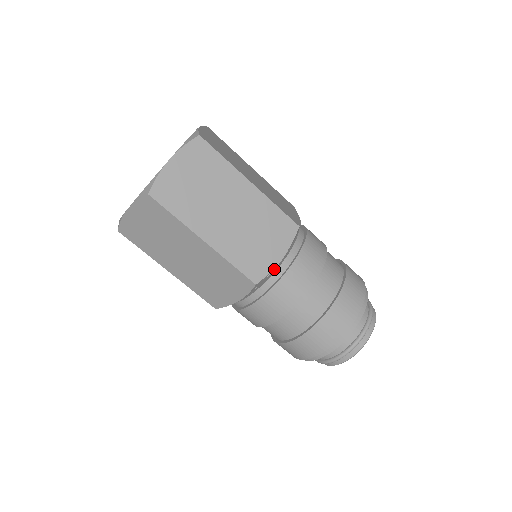
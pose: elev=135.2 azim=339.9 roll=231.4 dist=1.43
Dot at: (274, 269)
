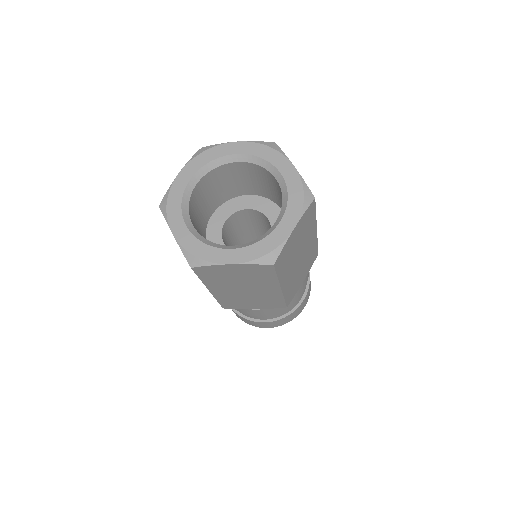
Dot at: occluded
